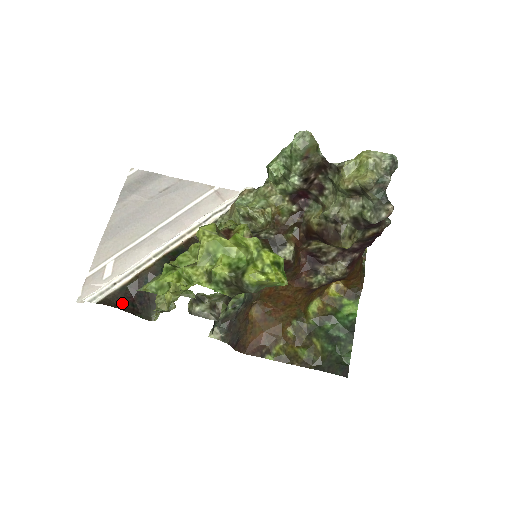
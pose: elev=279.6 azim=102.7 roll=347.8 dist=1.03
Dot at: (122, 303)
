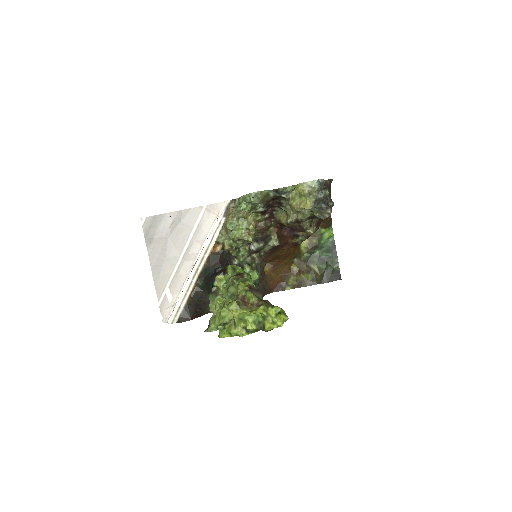
Dot at: (191, 316)
